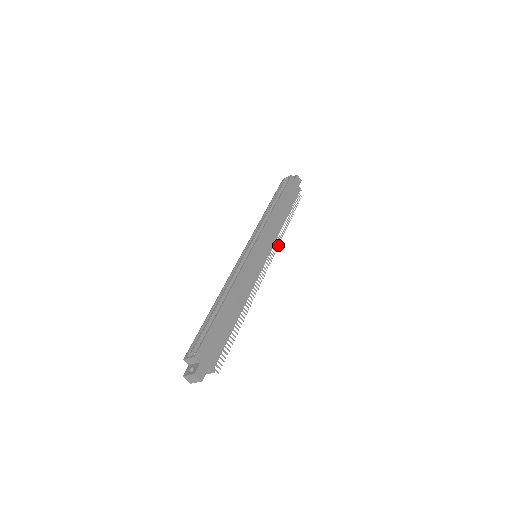
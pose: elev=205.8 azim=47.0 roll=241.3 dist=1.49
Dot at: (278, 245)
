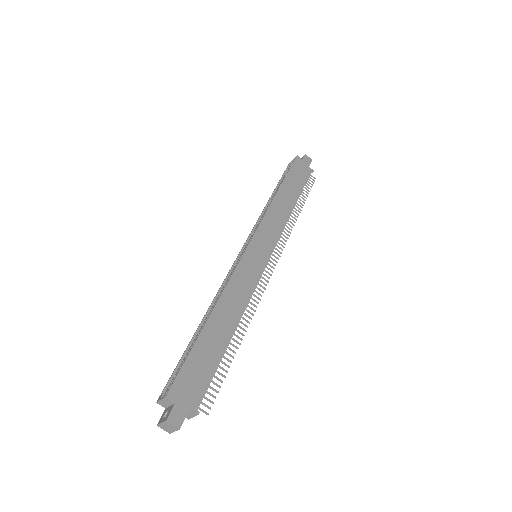
Dot at: occluded
